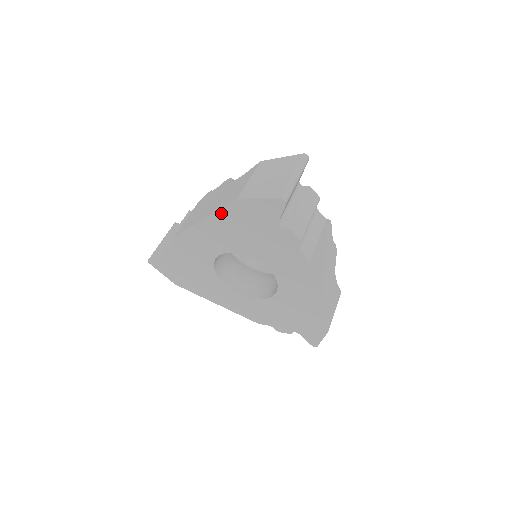
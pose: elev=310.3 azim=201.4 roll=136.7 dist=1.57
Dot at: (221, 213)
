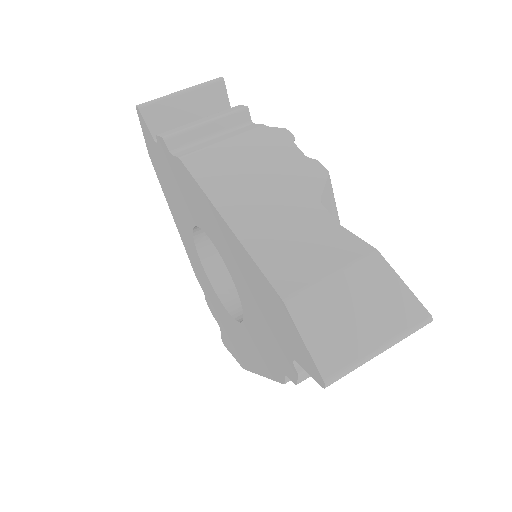
Dot at: (250, 259)
